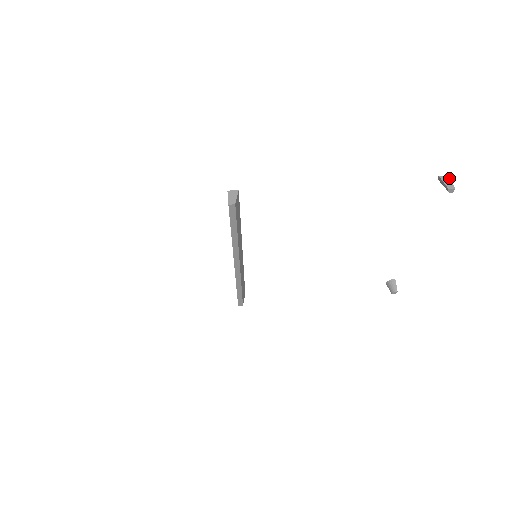
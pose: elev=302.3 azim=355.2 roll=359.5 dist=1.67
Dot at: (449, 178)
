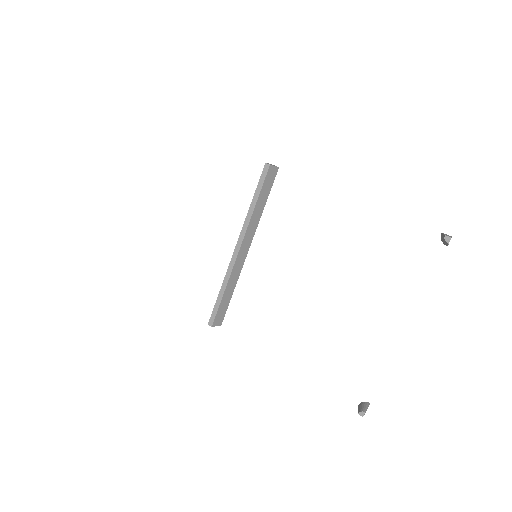
Dot at: (451, 236)
